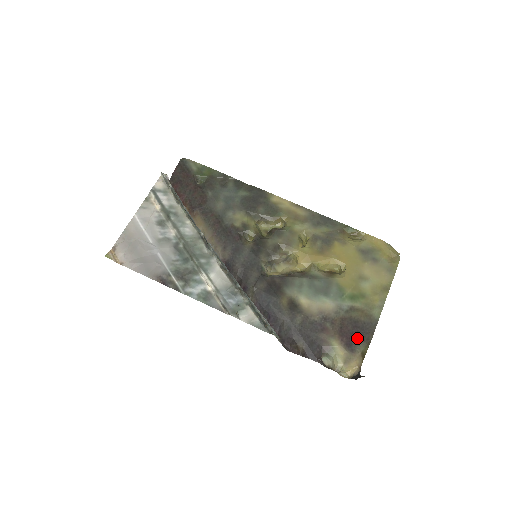
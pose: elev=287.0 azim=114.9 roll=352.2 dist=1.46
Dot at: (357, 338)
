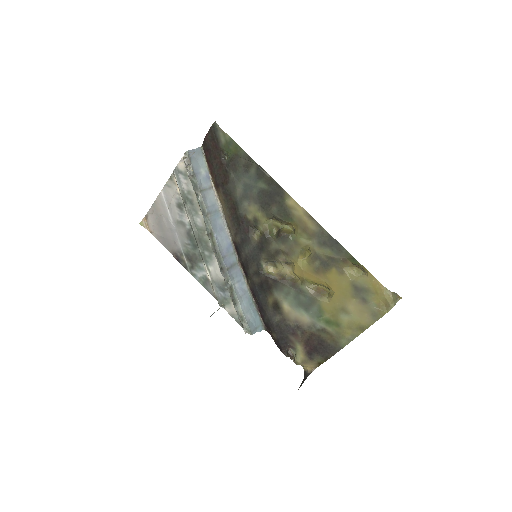
Dot at: (318, 352)
